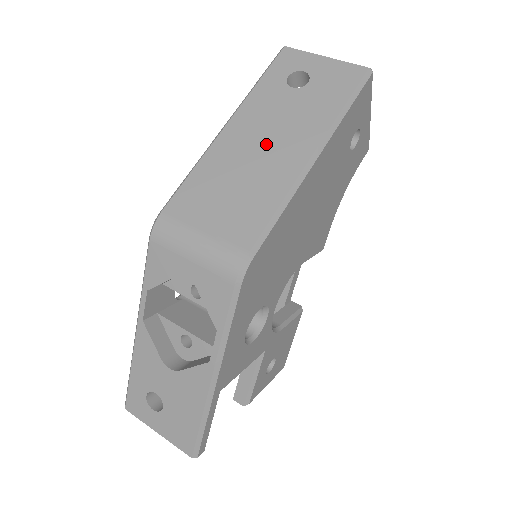
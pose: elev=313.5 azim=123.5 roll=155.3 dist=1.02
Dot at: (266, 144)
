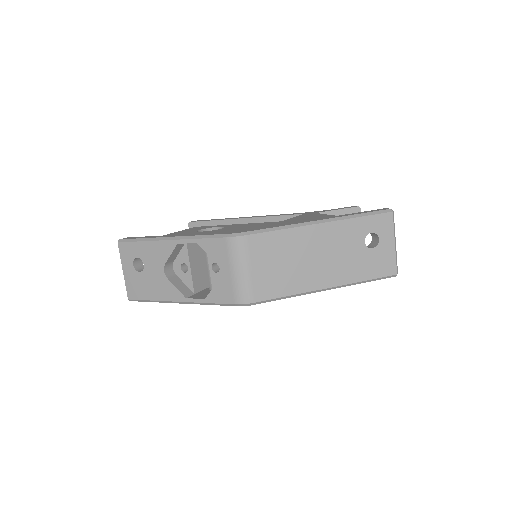
Dot at: (321, 258)
